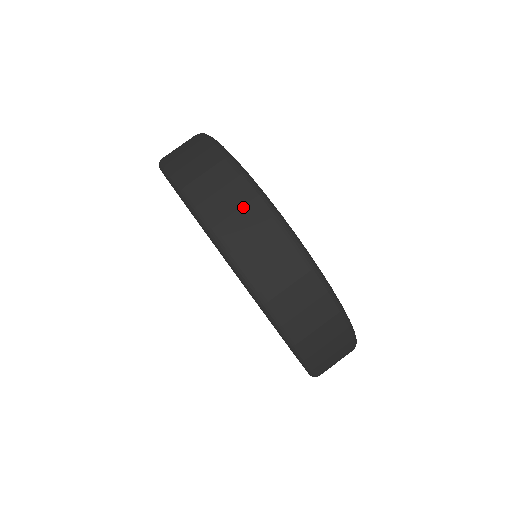
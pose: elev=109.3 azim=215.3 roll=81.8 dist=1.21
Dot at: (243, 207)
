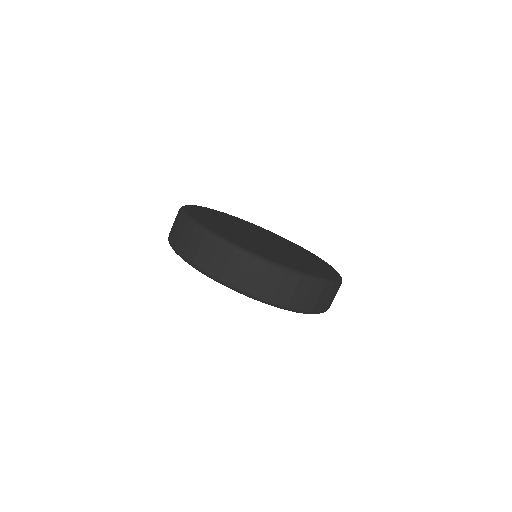
Dot at: (175, 220)
